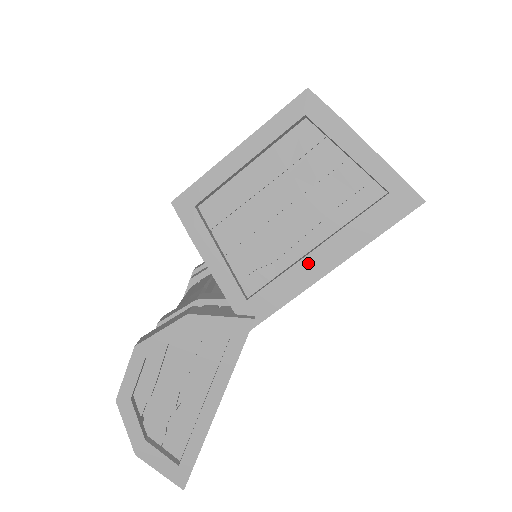
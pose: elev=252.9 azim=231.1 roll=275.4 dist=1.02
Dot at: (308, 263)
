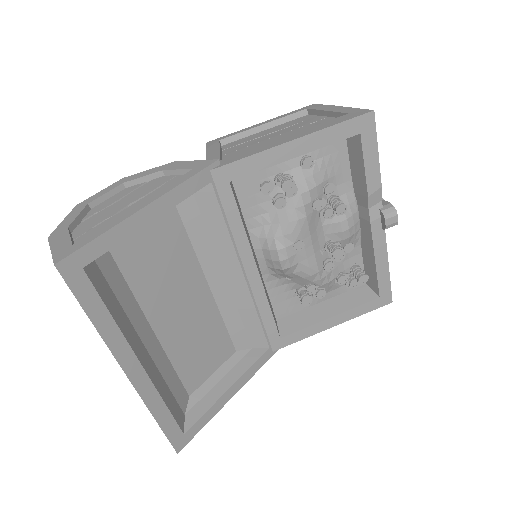
Dot at: (276, 141)
